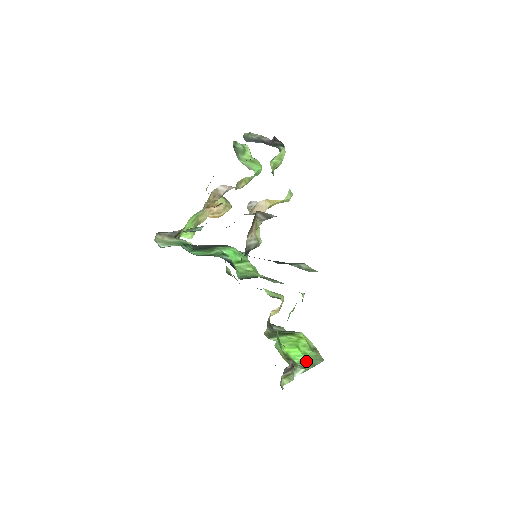
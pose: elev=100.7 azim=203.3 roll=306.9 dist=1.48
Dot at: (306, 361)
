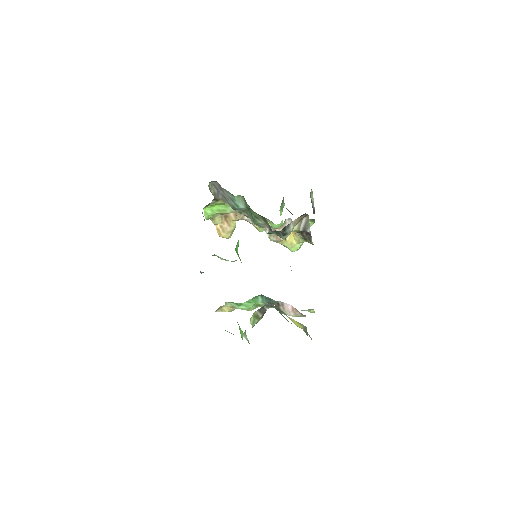
Dot at: occluded
